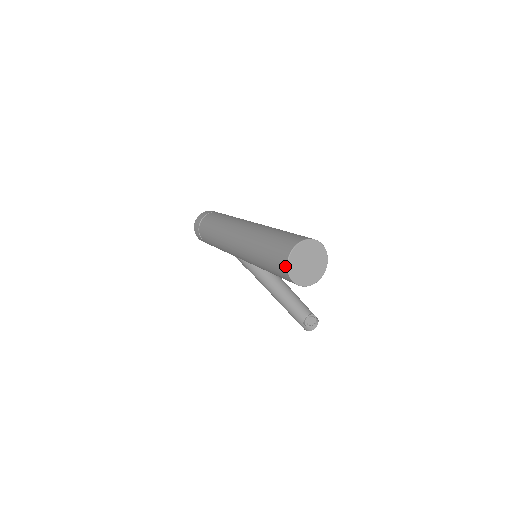
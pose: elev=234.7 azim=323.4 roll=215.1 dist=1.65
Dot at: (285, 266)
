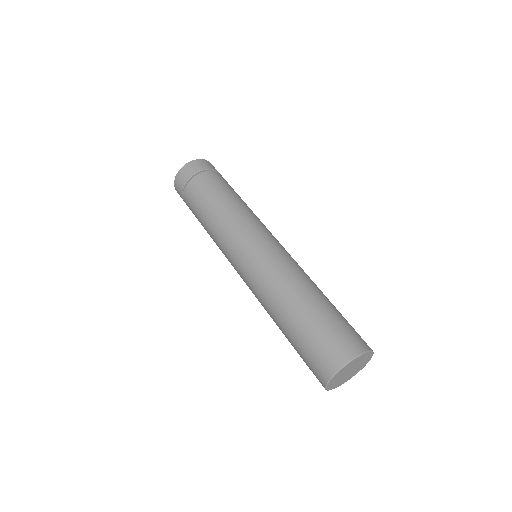
Dot at: (325, 379)
